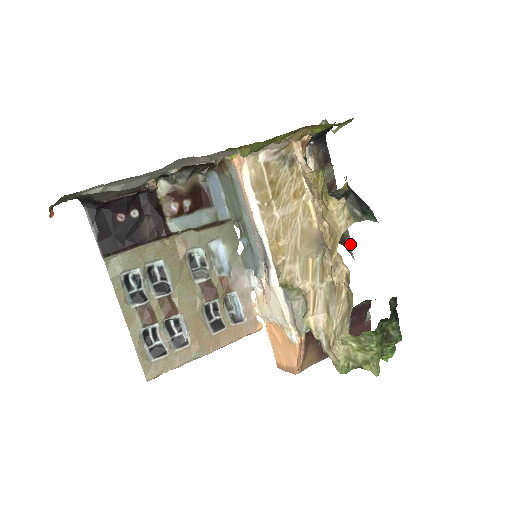
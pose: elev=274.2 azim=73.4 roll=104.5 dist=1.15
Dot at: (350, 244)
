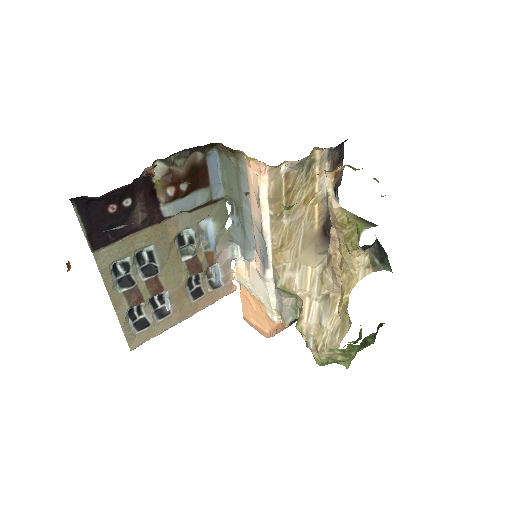
Dot at: occluded
